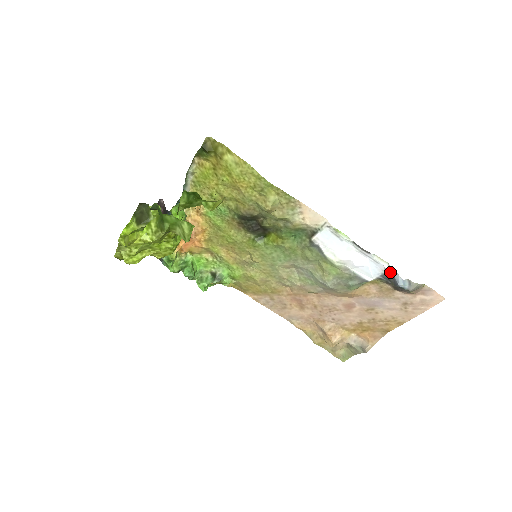
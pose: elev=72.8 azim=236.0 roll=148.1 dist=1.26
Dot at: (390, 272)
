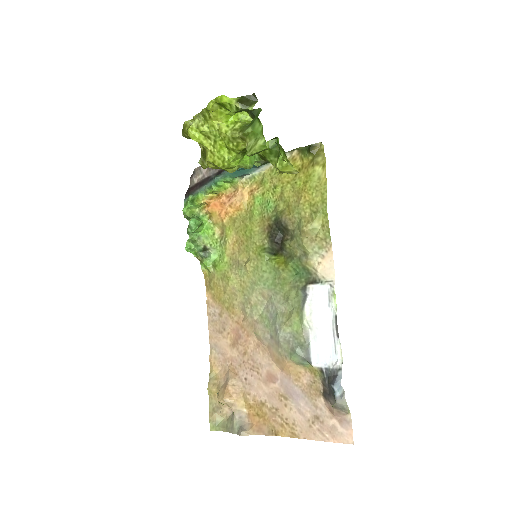
Dot at: (337, 370)
